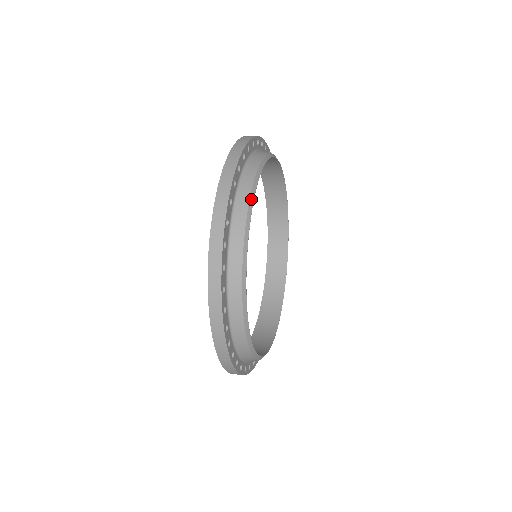
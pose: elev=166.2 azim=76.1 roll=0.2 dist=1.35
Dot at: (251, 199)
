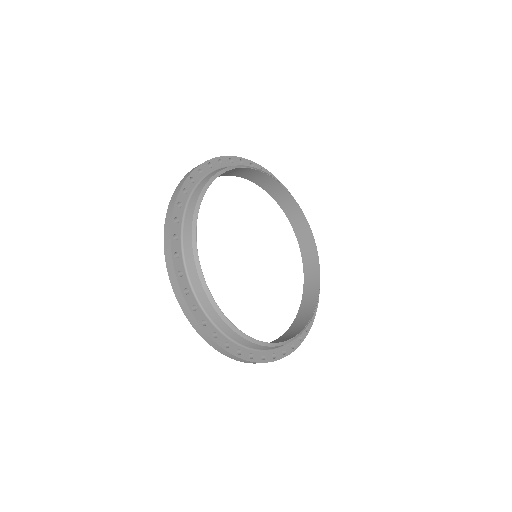
Dot at: (238, 166)
